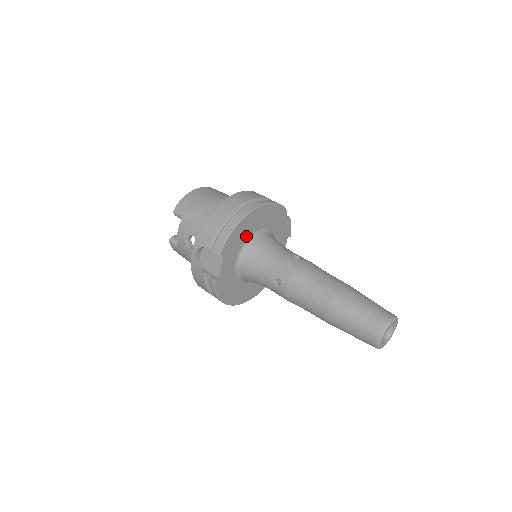
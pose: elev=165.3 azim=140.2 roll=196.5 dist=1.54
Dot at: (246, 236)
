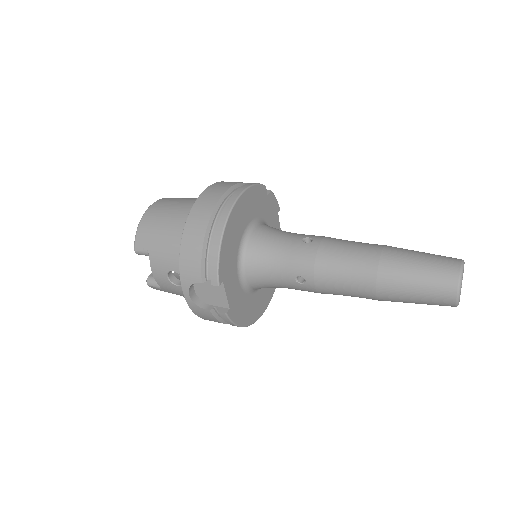
Dot at: (236, 244)
